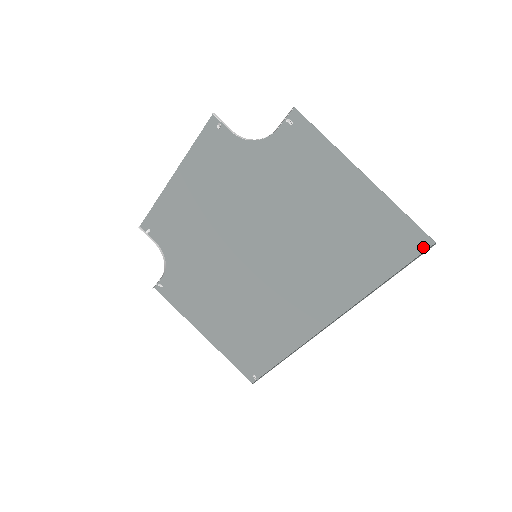
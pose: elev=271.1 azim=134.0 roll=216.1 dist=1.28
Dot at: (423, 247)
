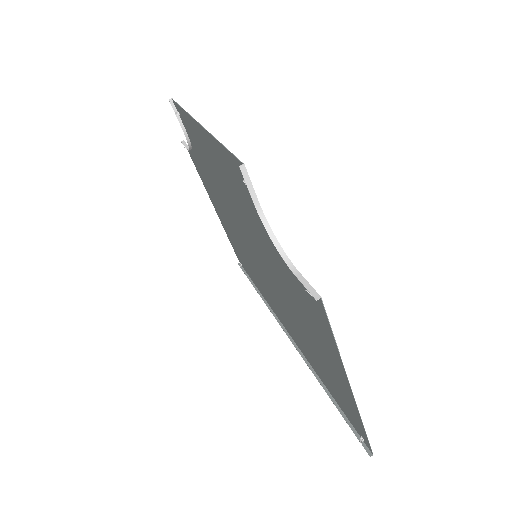
Dot at: (364, 441)
